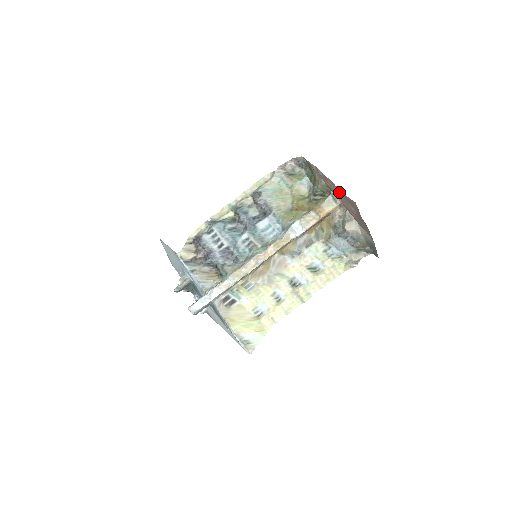
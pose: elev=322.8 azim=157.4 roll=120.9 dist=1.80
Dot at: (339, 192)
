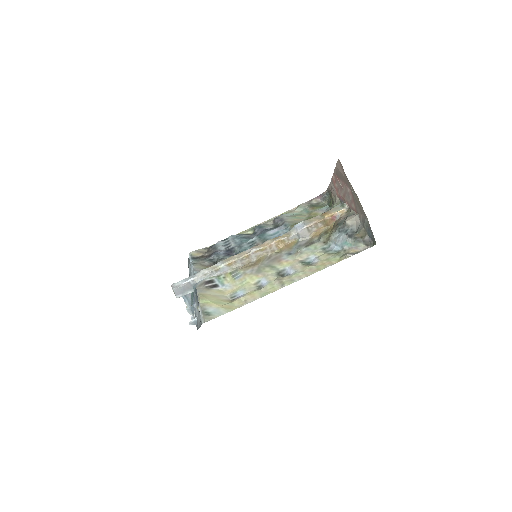
Dot at: (340, 183)
